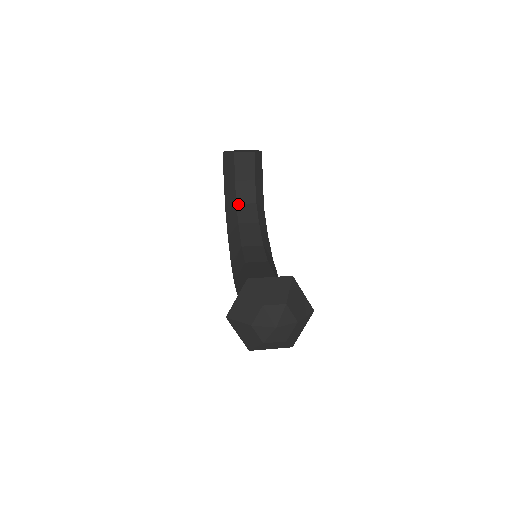
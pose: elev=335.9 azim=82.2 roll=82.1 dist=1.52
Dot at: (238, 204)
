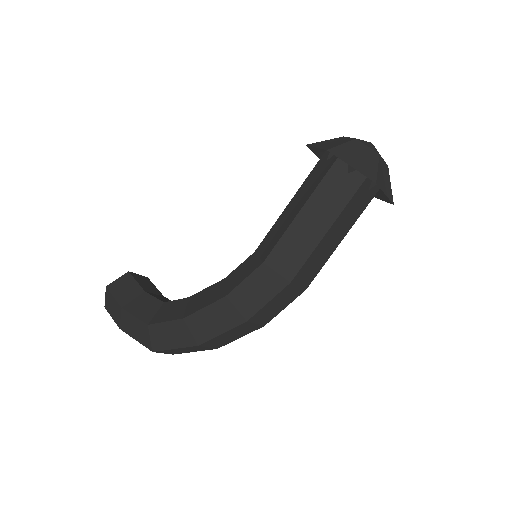
Dot at: (166, 303)
